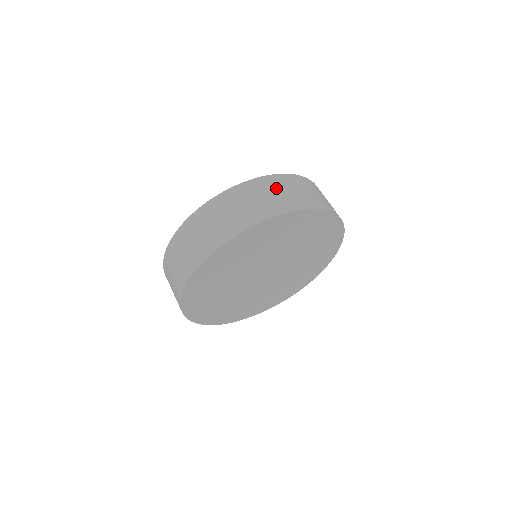
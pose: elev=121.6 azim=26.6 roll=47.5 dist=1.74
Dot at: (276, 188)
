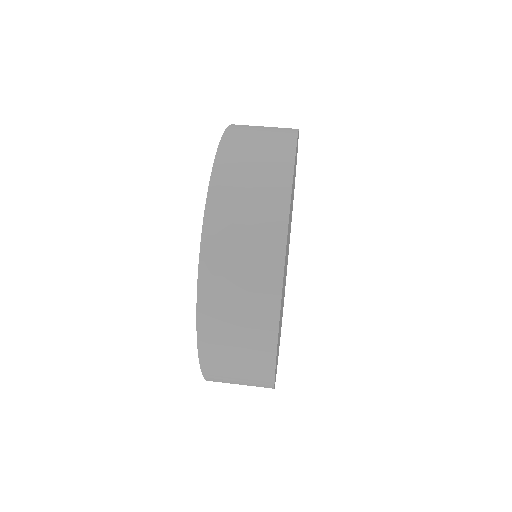
Dot at: (231, 254)
